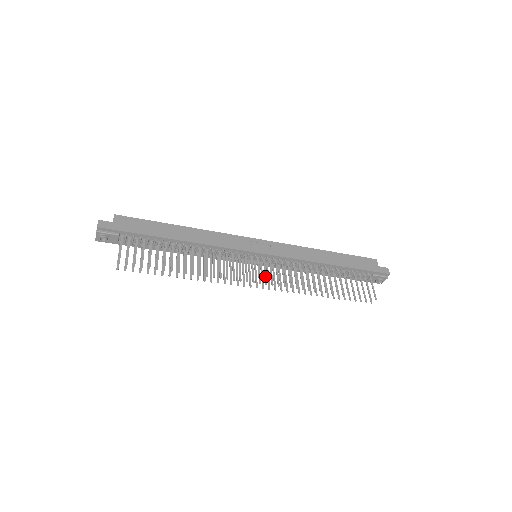
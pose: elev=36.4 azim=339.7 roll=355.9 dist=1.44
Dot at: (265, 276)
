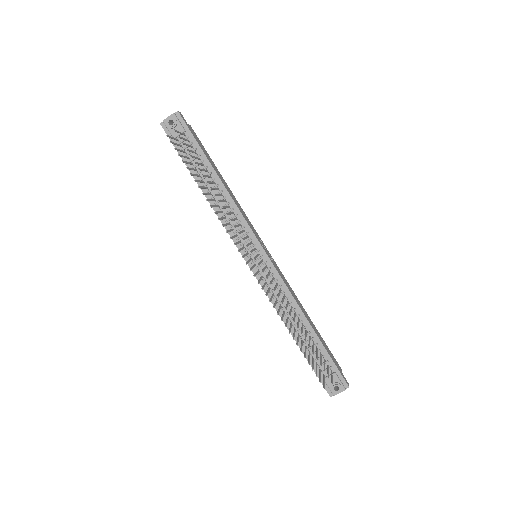
Dot at: (260, 263)
